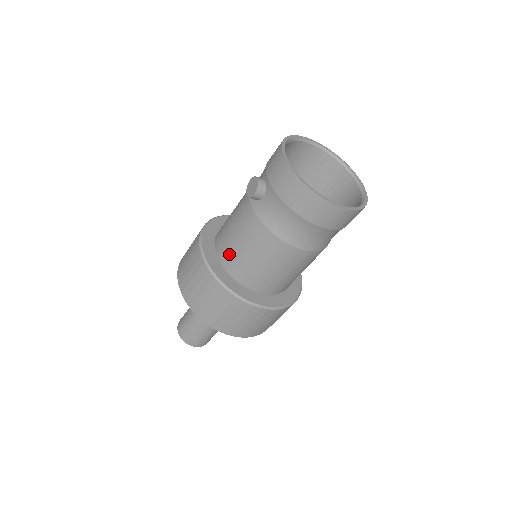
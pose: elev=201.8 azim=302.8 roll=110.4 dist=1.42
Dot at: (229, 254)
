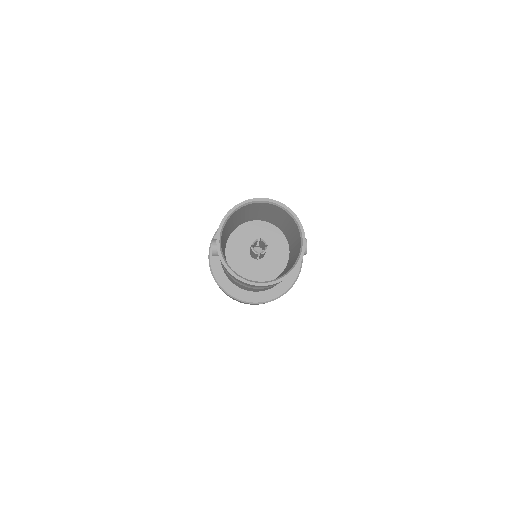
Dot at: occluded
